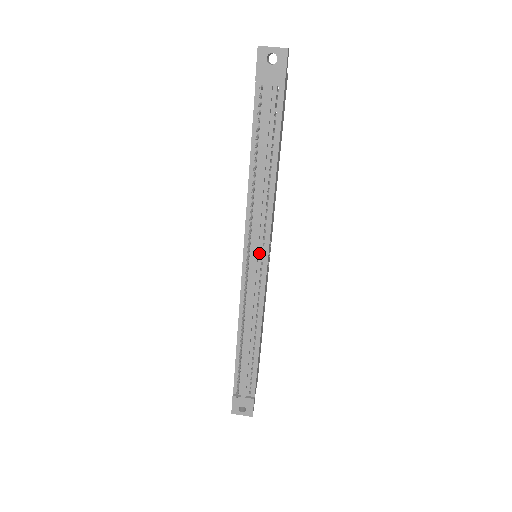
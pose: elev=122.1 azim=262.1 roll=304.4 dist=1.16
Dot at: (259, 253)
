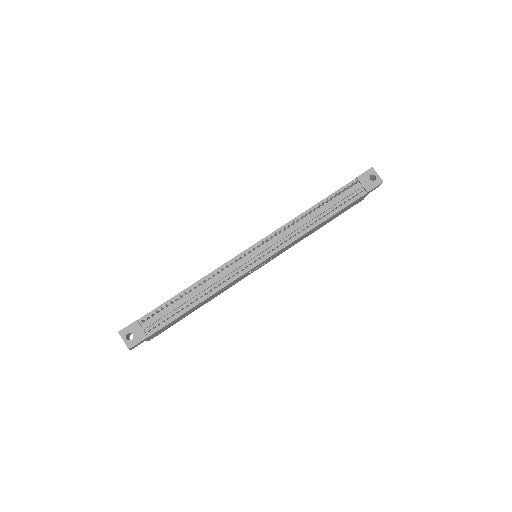
Dot at: (265, 251)
